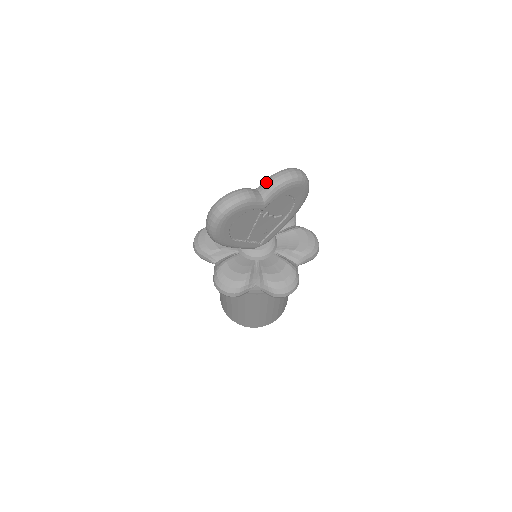
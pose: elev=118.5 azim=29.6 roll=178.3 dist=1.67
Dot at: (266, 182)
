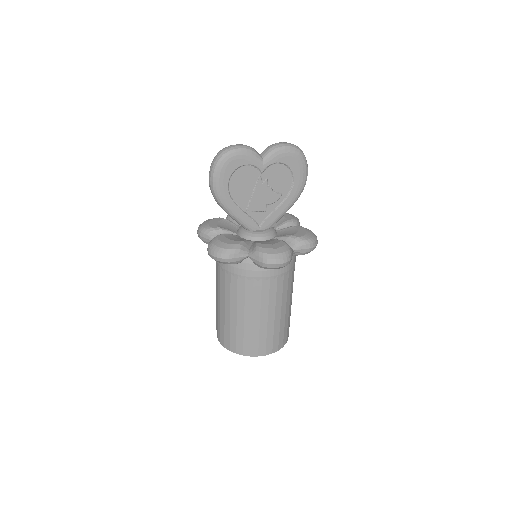
Dot at: (267, 147)
